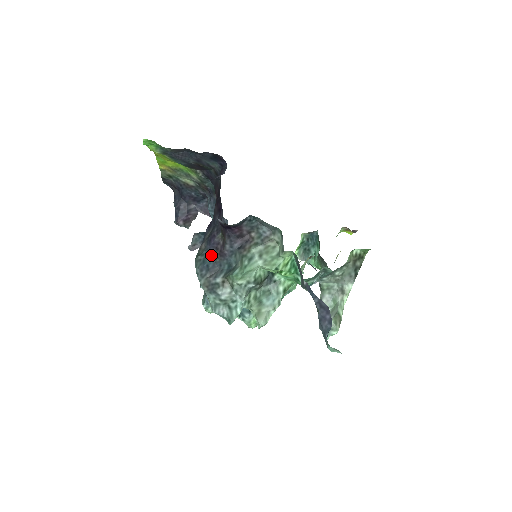
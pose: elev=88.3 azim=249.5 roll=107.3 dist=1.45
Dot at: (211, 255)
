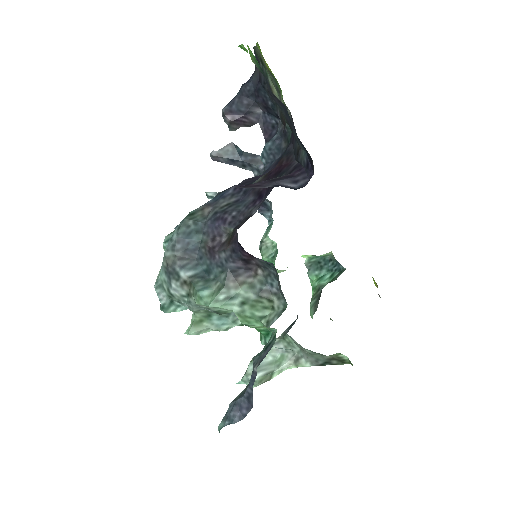
Dot at: (203, 236)
